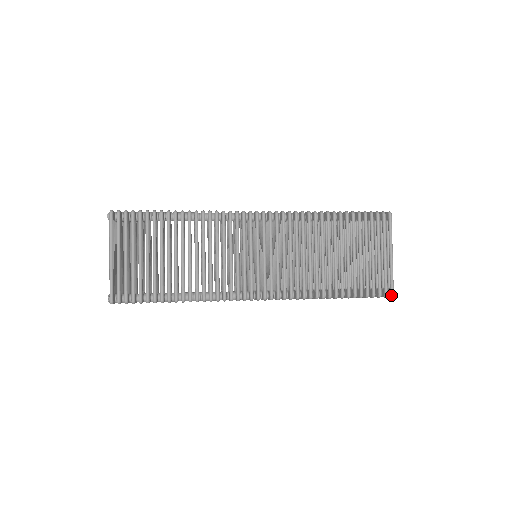
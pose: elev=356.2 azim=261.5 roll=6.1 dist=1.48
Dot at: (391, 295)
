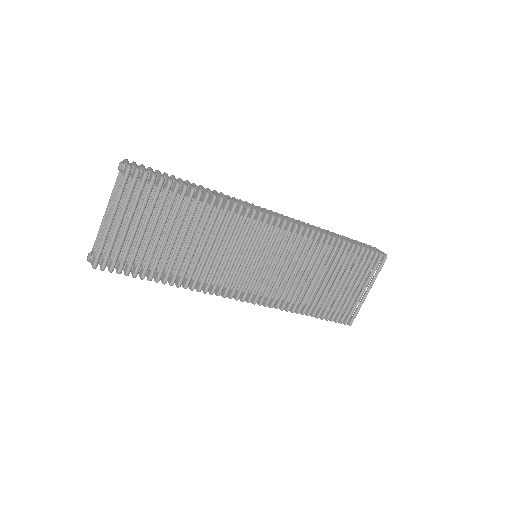
Dot at: (350, 324)
